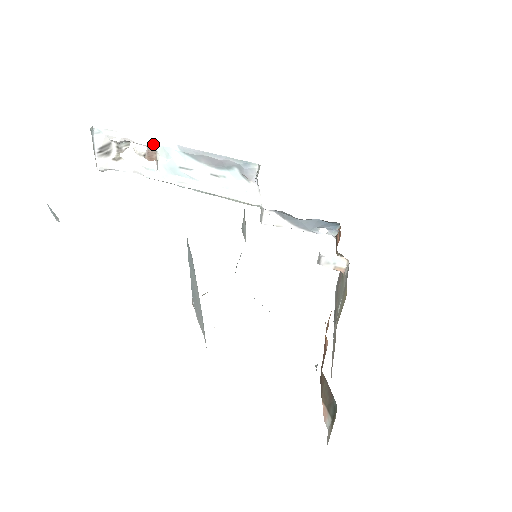
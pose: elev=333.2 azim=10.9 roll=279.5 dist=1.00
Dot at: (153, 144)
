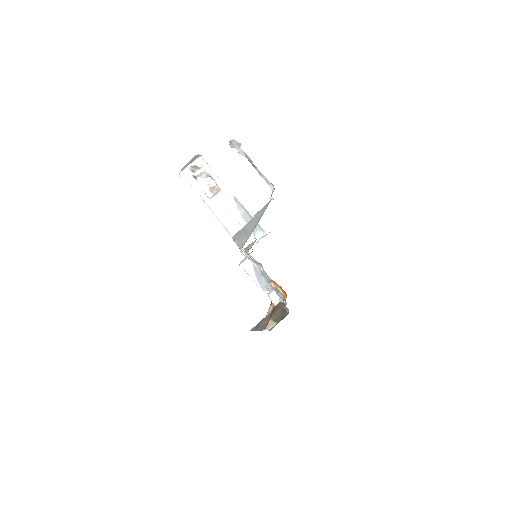
Dot at: (223, 185)
